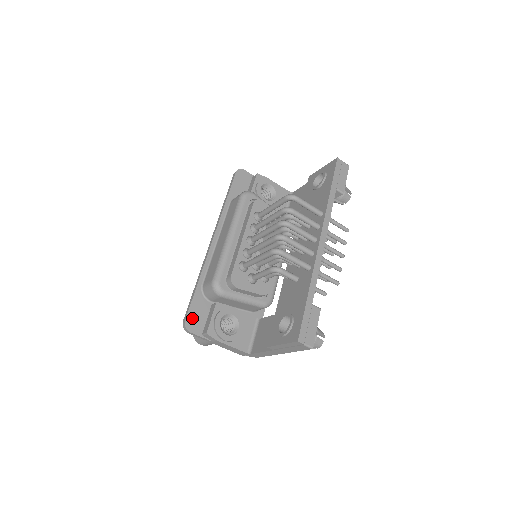
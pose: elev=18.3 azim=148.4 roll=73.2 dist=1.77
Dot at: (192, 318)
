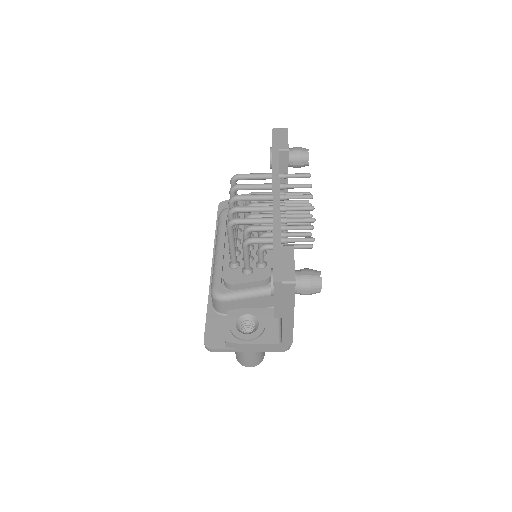
Dot at: (210, 336)
